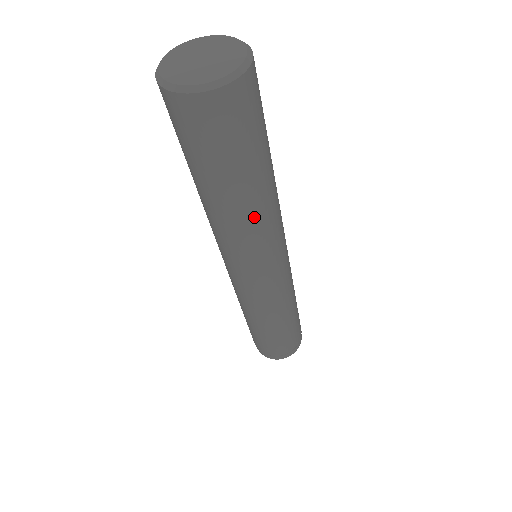
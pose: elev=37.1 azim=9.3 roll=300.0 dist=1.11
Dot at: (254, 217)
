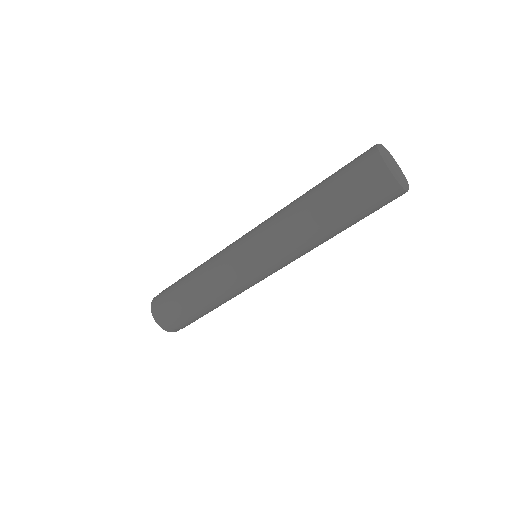
Dot at: (313, 240)
